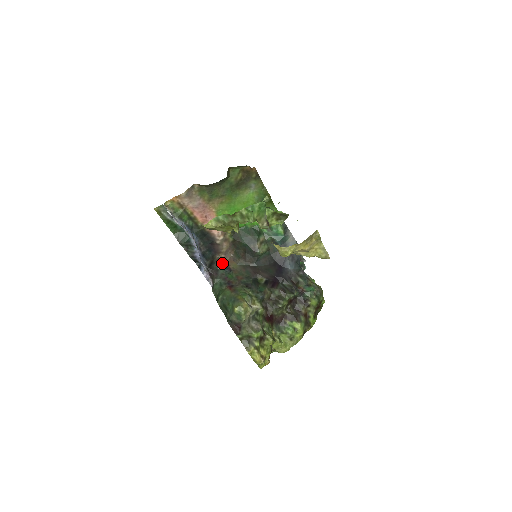
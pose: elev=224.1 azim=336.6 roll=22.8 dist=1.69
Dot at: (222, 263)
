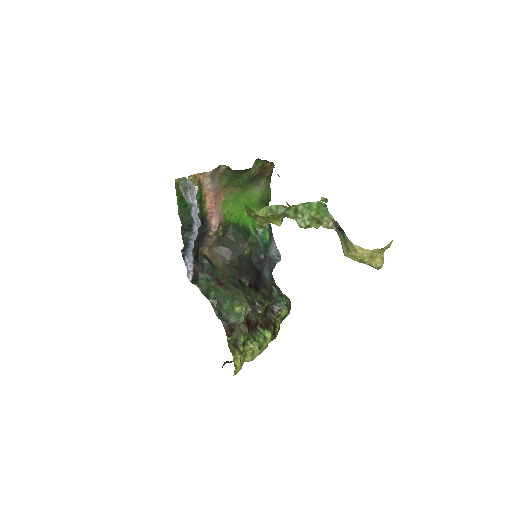
Dot at: (206, 257)
